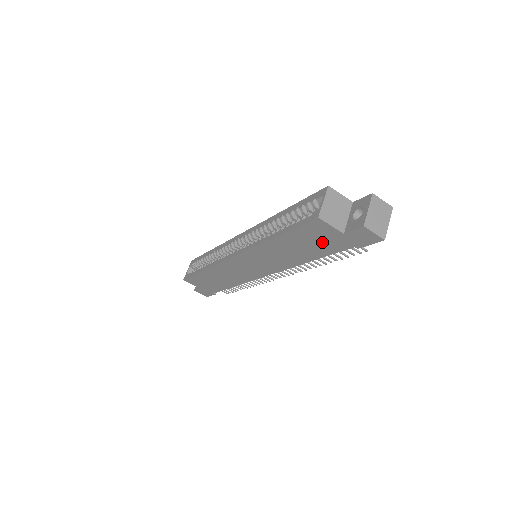
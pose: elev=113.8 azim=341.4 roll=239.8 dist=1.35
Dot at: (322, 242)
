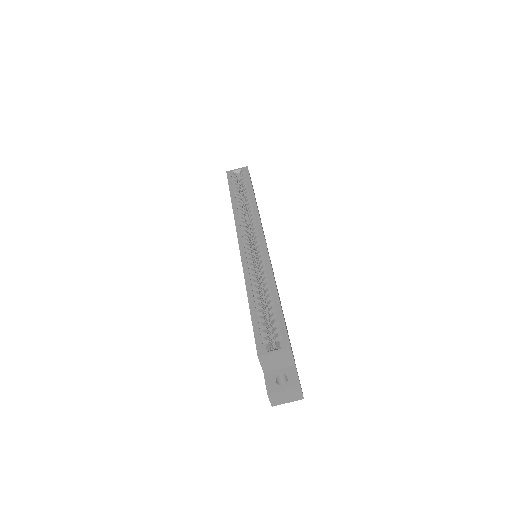
Dot at: occluded
